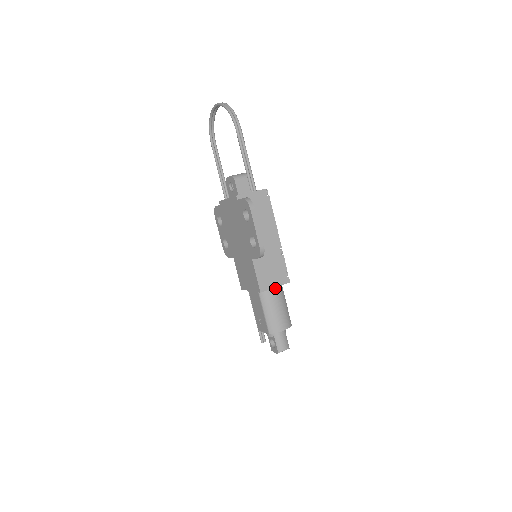
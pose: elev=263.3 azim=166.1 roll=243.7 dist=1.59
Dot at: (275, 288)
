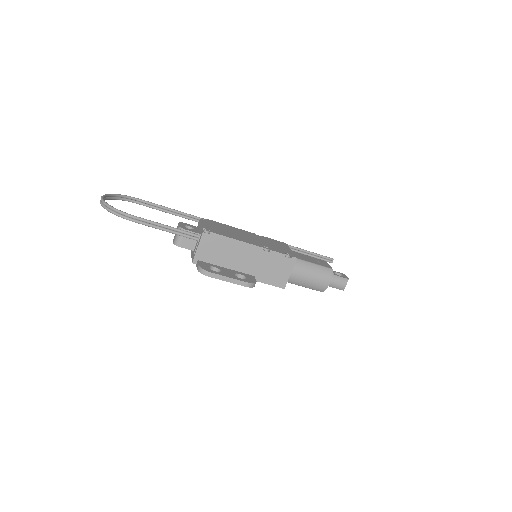
Dot at: (292, 270)
